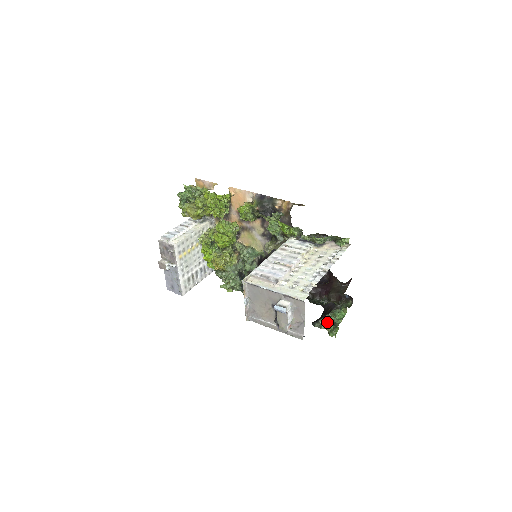
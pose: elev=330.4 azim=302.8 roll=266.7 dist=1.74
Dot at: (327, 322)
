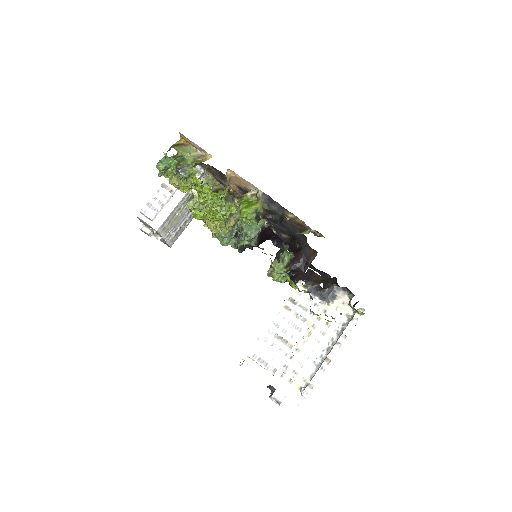
Dot at: occluded
